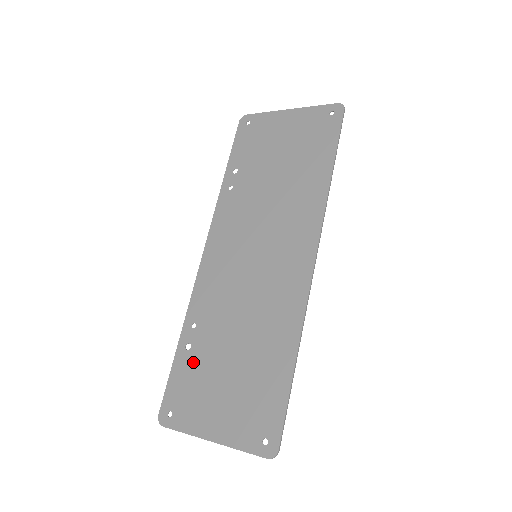
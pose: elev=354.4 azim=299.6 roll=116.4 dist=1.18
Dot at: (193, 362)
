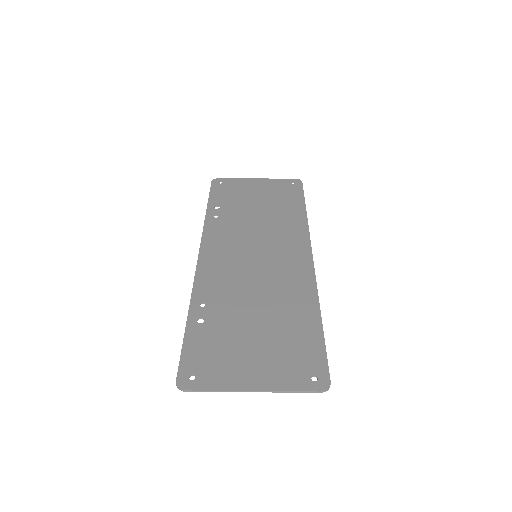
Dot at: (210, 331)
